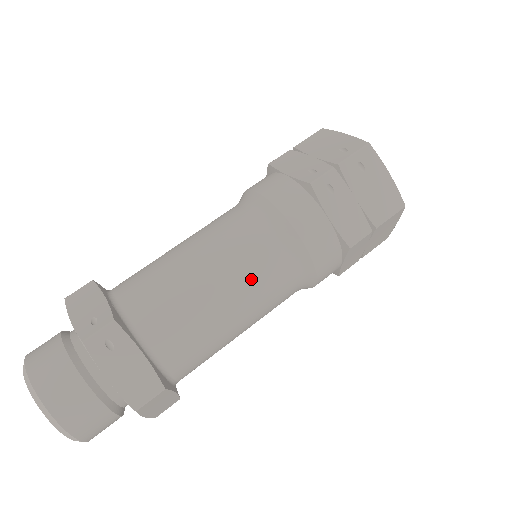
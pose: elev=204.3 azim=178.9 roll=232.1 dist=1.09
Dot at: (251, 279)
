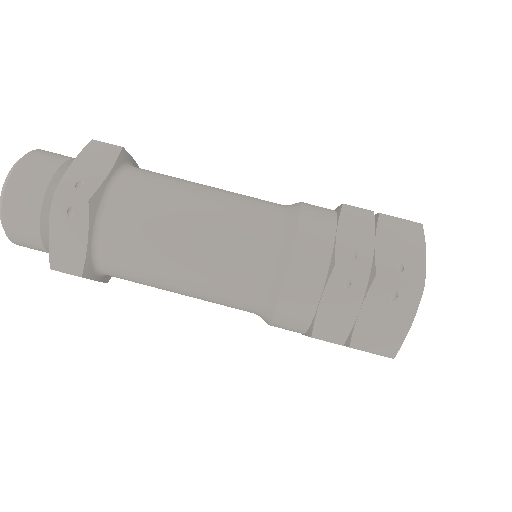
Dot at: (216, 275)
